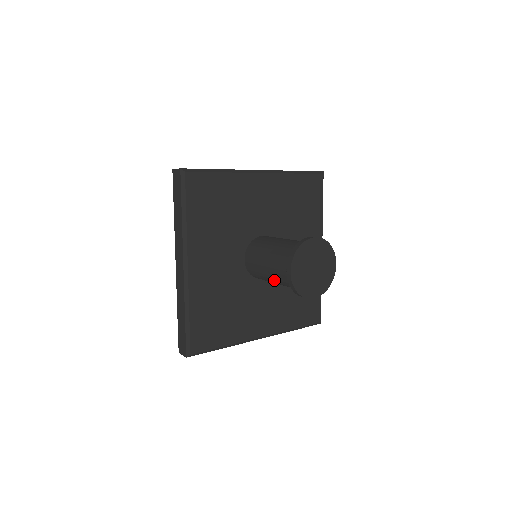
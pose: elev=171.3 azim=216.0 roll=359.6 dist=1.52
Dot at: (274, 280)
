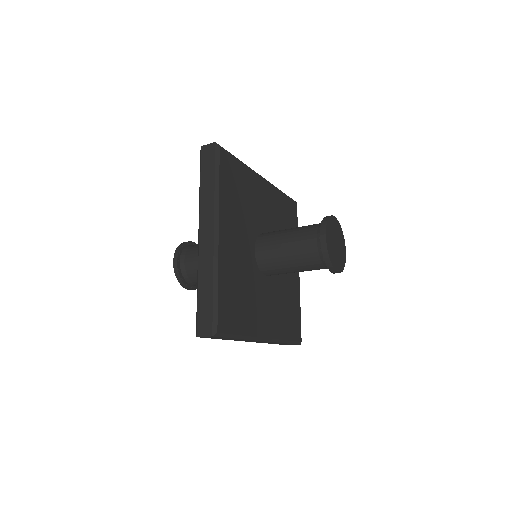
Dot at: (294, 261)
